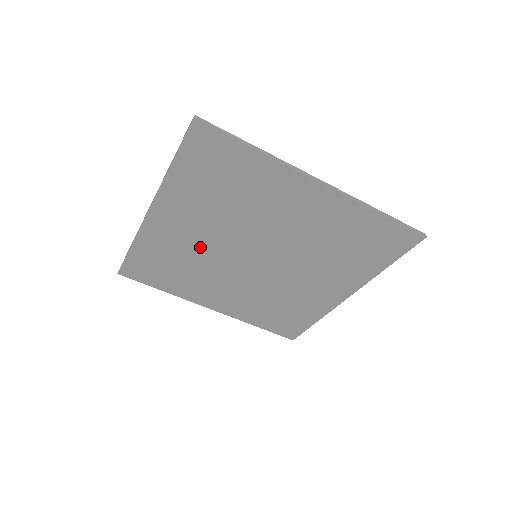
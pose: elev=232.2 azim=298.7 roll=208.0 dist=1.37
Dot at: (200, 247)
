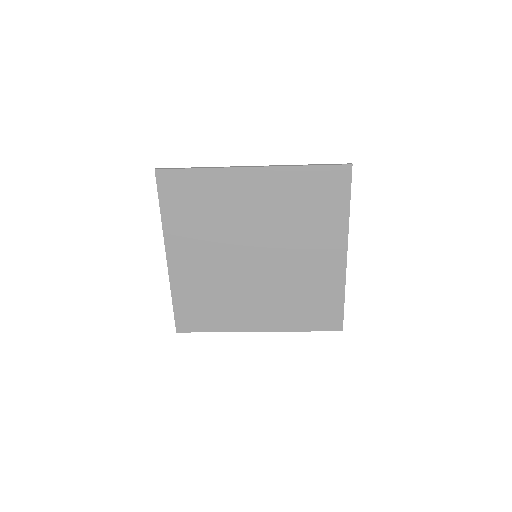
Dot at: (215, 270)
